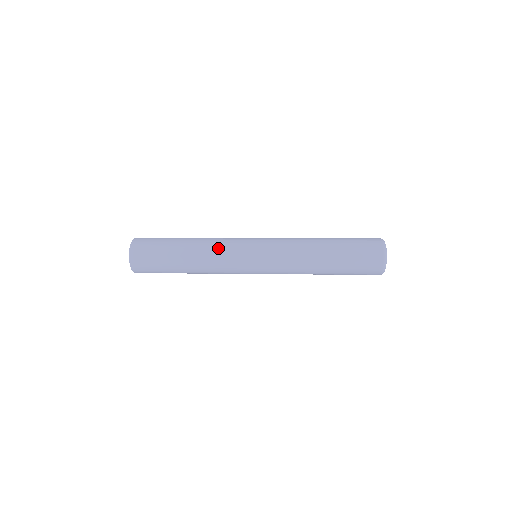
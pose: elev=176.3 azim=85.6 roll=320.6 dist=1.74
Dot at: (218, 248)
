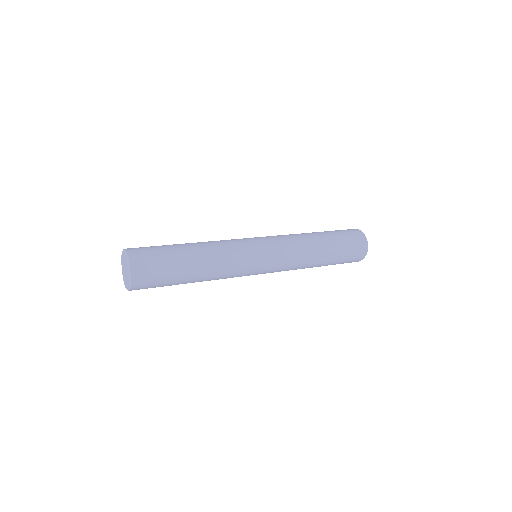
Dot at: (226, 246)
